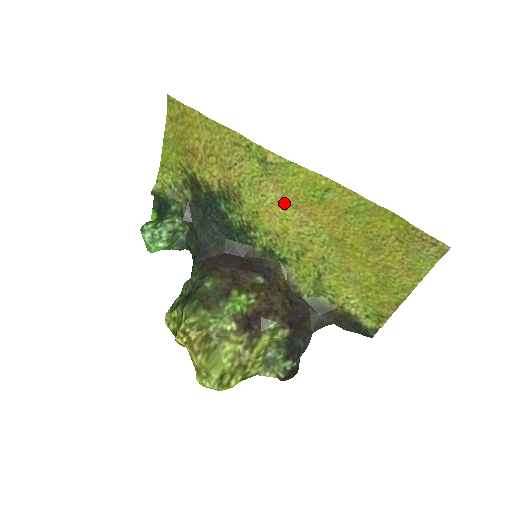
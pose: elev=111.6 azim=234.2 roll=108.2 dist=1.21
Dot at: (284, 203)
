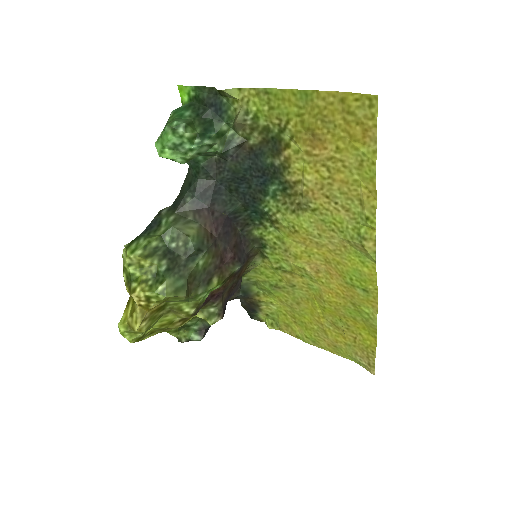
Dot at: (324, 251)
